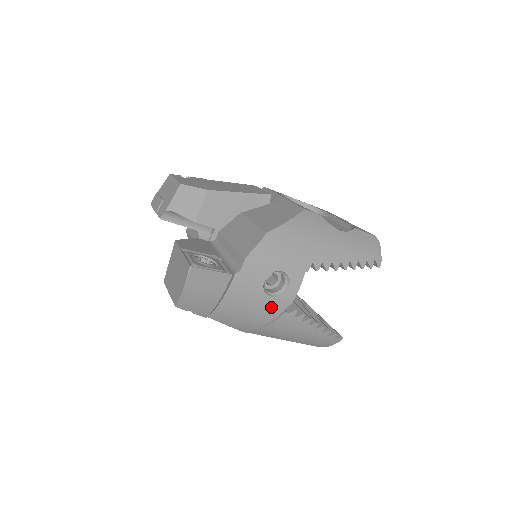
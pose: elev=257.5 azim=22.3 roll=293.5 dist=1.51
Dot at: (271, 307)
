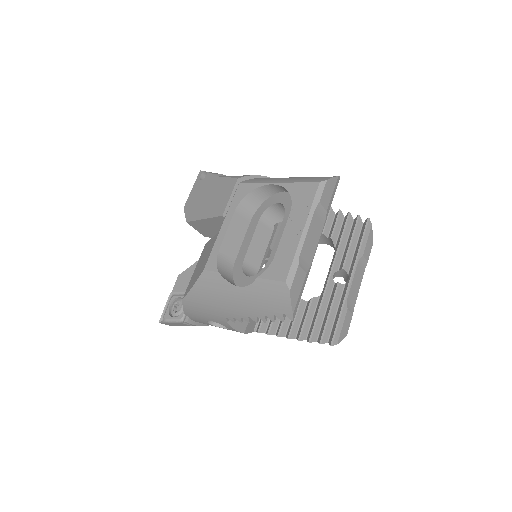
Dot at: occluded
